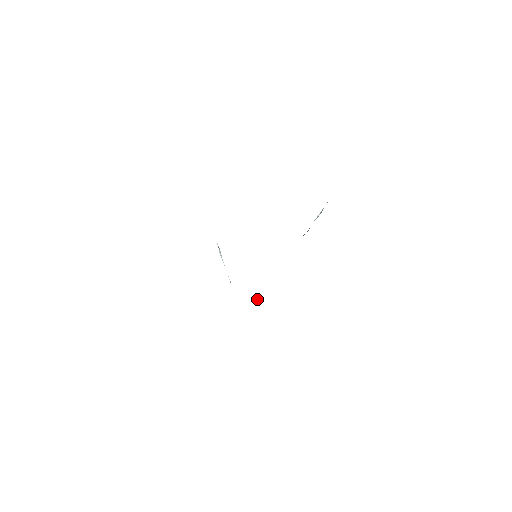
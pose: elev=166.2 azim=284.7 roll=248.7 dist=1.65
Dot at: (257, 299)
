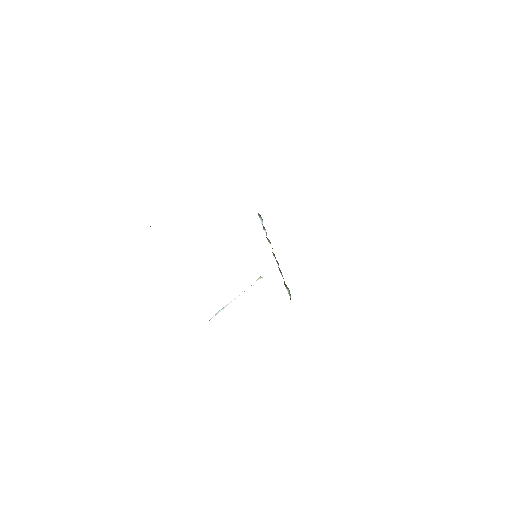
Dot at: occluded
